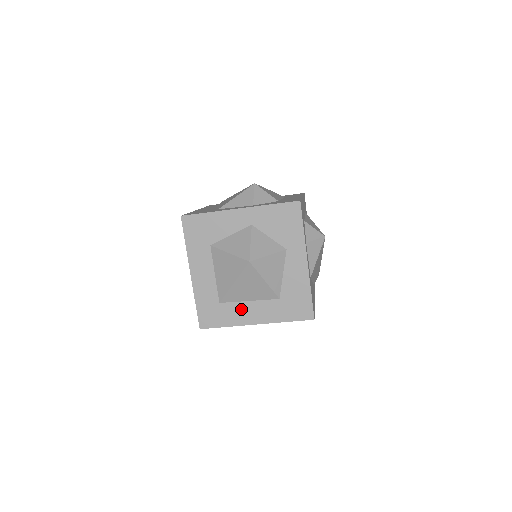
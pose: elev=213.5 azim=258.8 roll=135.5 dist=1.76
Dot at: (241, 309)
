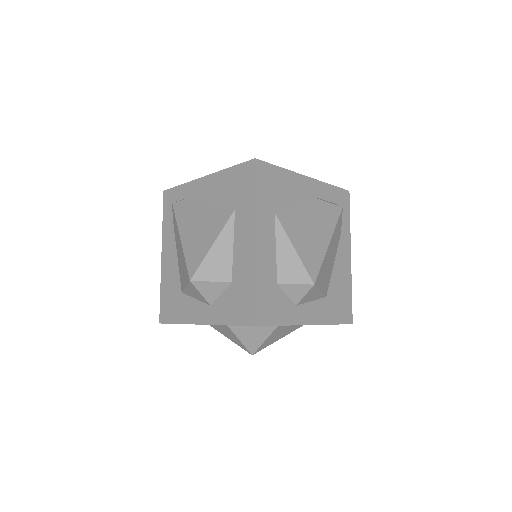
Dot at: occluded
